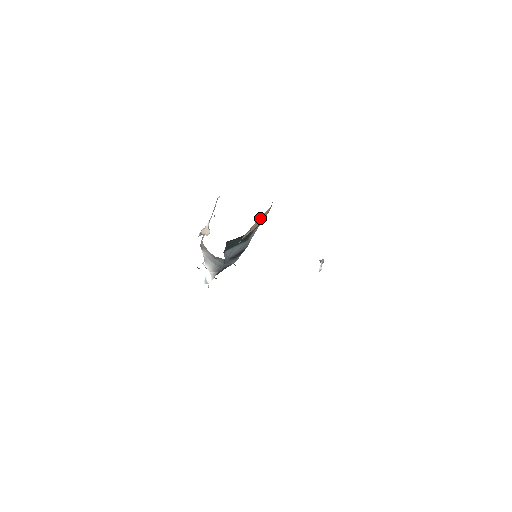
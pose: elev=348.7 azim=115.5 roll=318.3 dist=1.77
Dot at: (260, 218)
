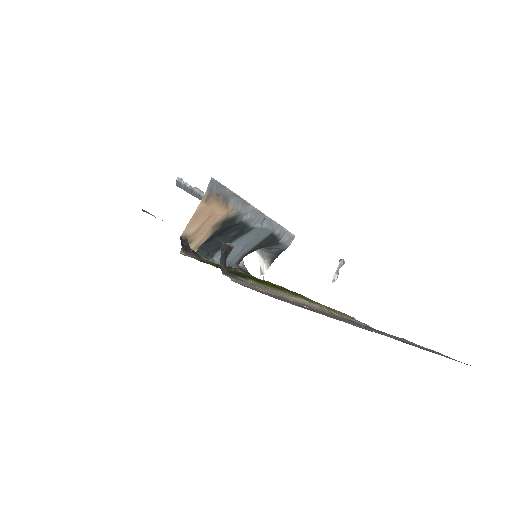
Dot at: (195, 218)
